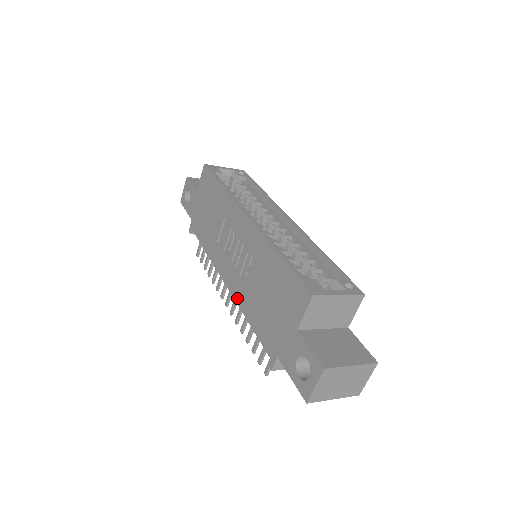
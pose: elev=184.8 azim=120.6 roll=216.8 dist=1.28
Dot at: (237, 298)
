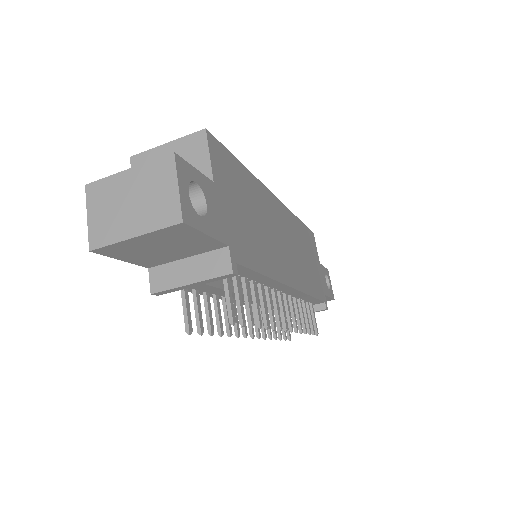
Dot at: occluded
